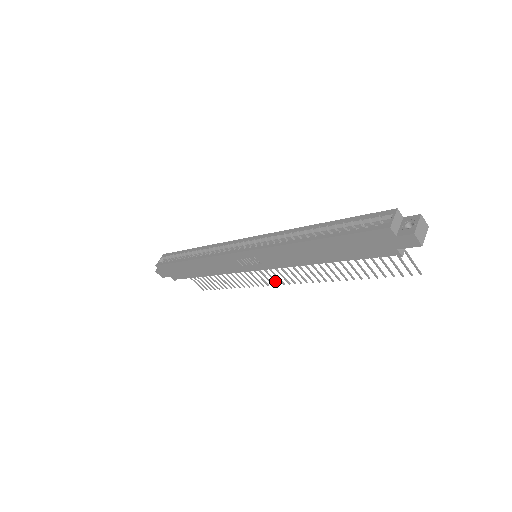
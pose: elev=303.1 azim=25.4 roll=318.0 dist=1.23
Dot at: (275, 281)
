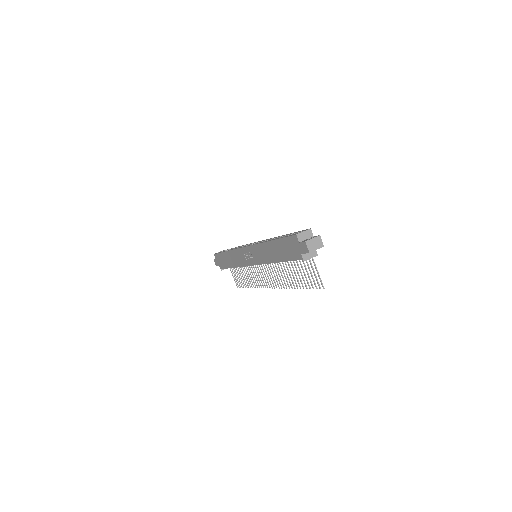
Dot at: (266, 284)
